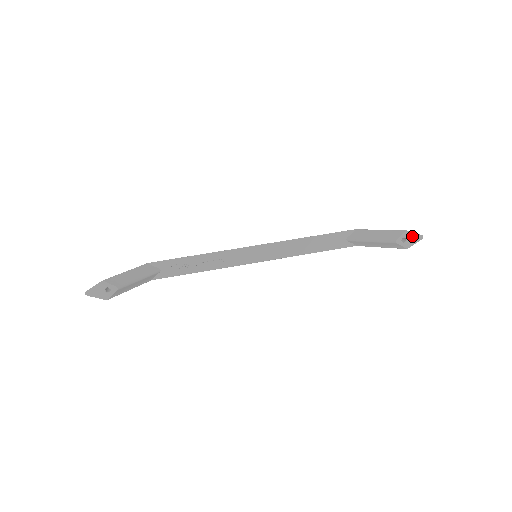
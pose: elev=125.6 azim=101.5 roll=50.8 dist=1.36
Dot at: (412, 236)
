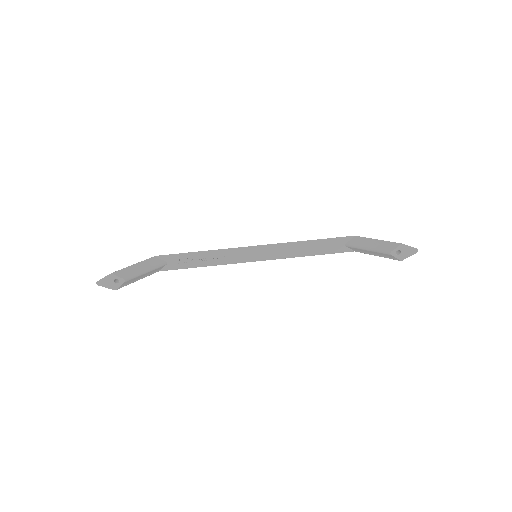
Dot at: (407, 249)
